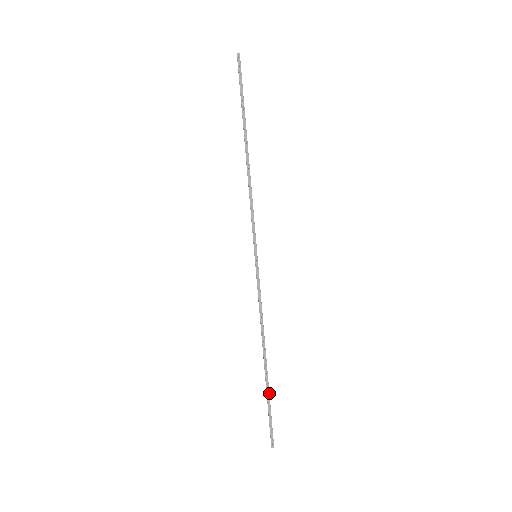
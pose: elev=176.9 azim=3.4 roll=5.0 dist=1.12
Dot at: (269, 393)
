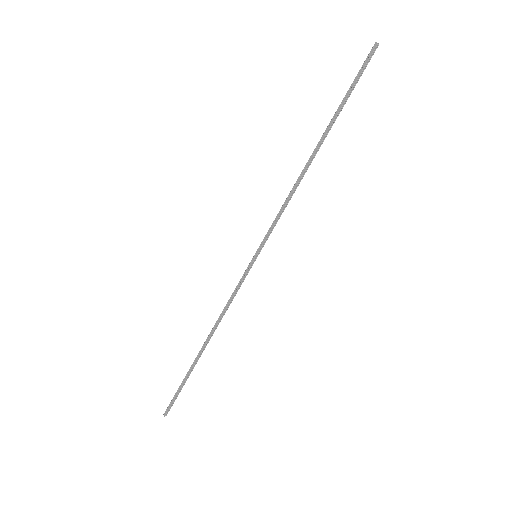
Dot at: (189, 374)
